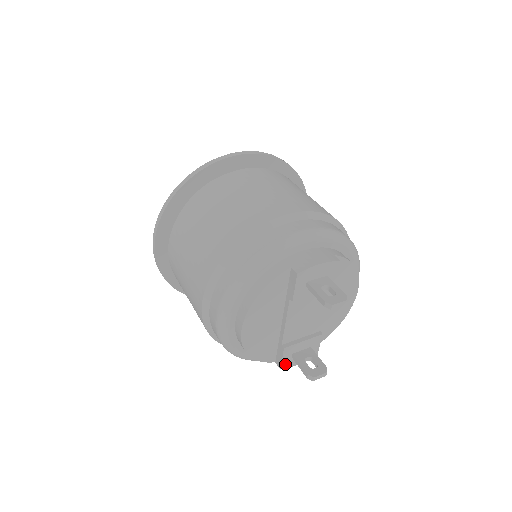
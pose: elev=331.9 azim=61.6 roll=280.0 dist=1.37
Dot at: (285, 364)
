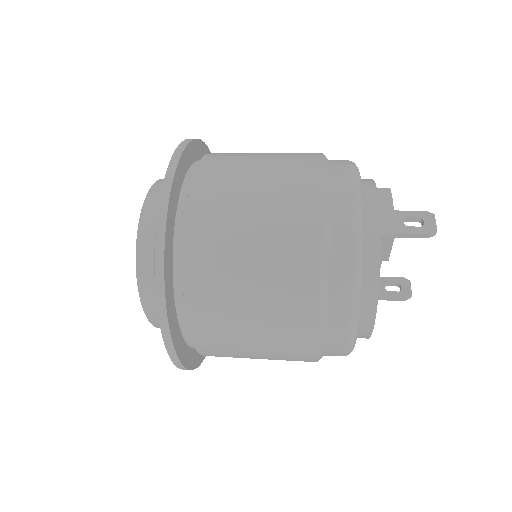
Dot at: occluded
